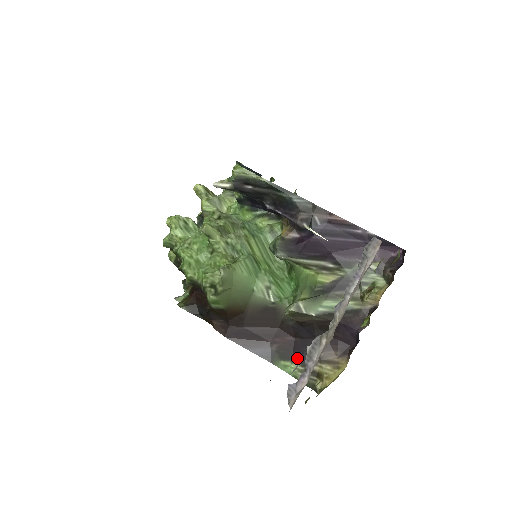
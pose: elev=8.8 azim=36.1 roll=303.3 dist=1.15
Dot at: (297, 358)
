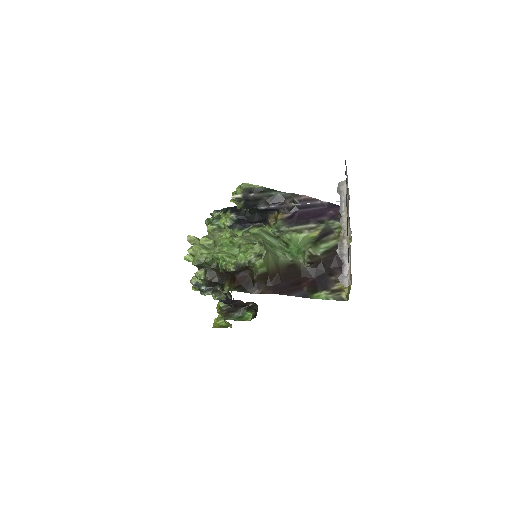
Dot at: (322, 288)
